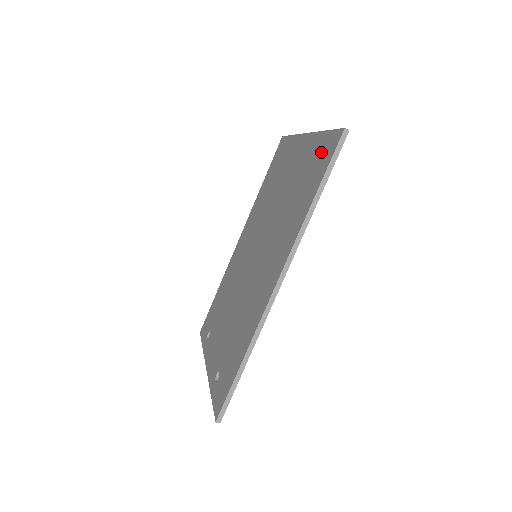
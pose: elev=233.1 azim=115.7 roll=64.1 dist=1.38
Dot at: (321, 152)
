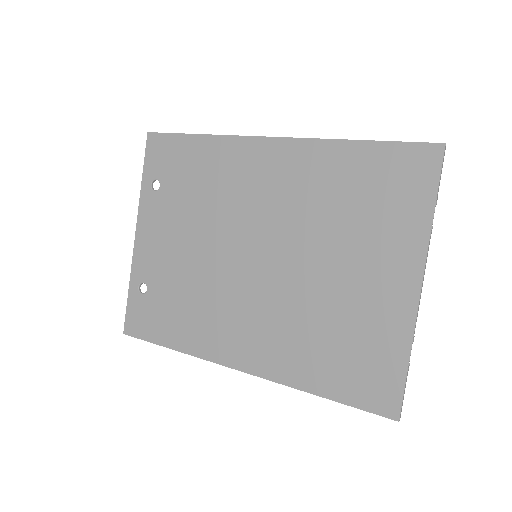
Dot at: (377, 374)
